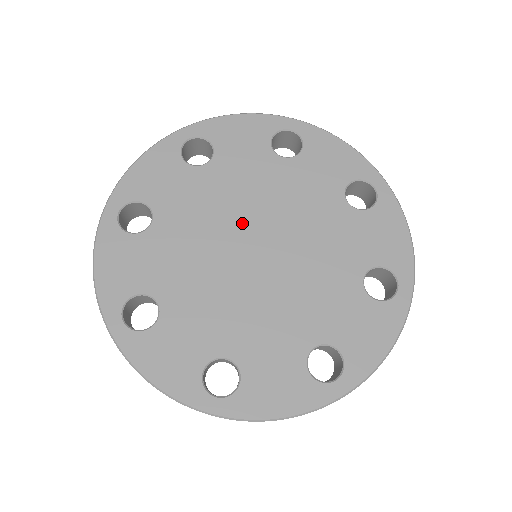
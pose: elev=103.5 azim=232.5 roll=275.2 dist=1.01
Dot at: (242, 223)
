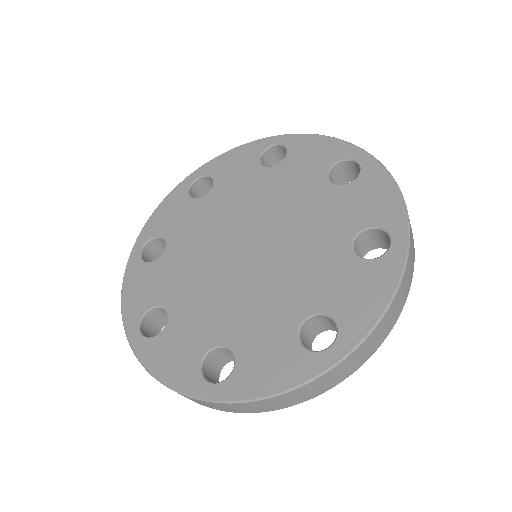
Dot at: (256, 221)
